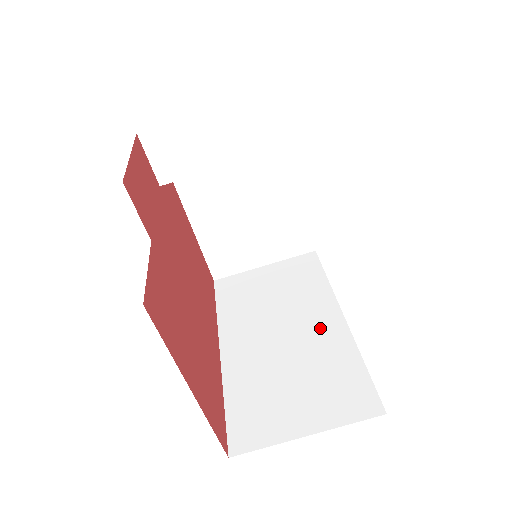
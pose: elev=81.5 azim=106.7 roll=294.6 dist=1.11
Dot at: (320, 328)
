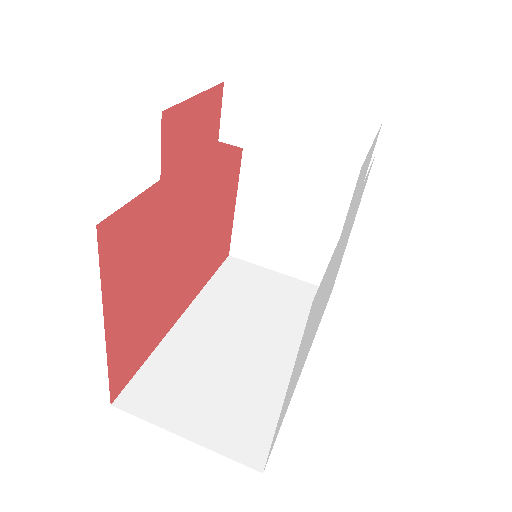
Dot at: (276, 358)
